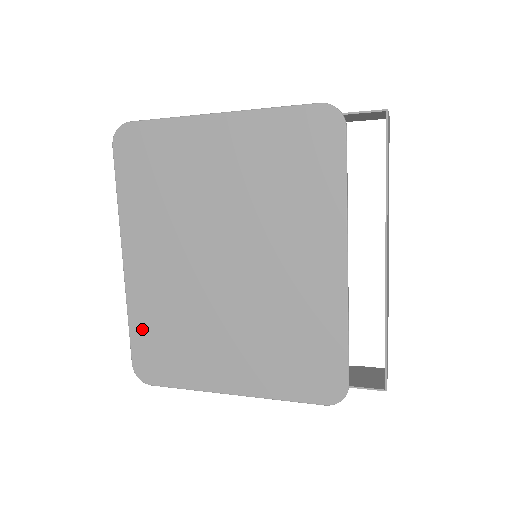
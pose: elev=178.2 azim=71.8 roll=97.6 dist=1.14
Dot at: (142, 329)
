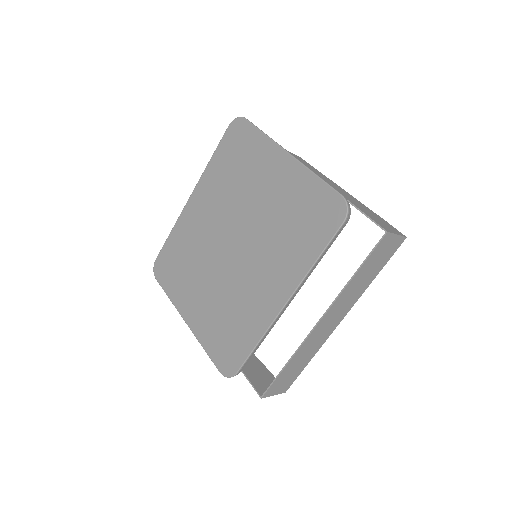
Dot at: (172, 244)
